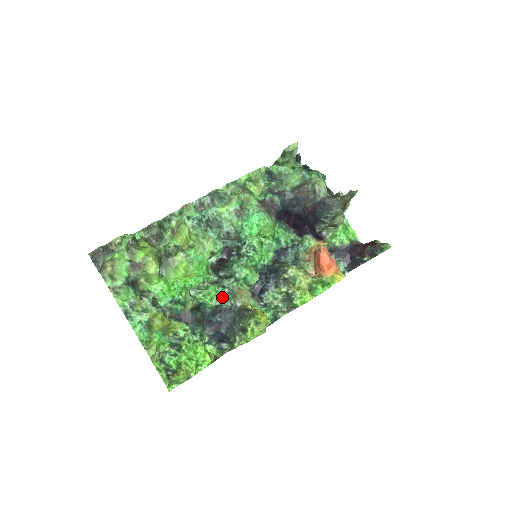
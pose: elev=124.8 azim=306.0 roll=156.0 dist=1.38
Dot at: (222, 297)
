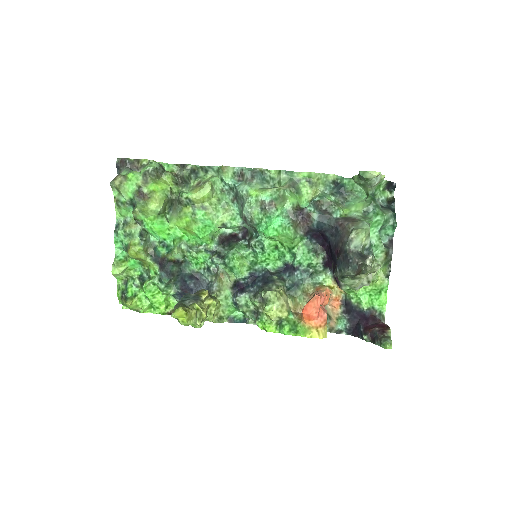
Dot at: (206, 269)
